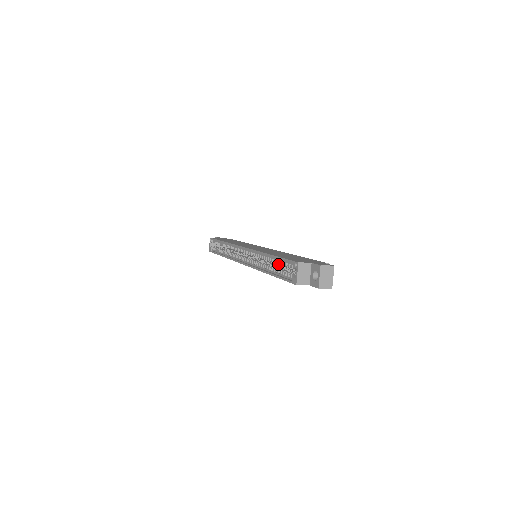
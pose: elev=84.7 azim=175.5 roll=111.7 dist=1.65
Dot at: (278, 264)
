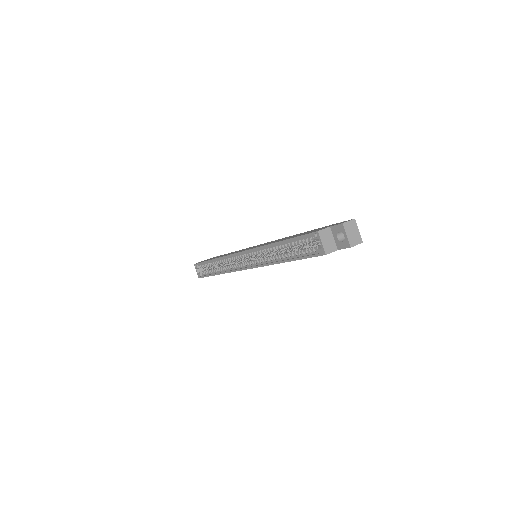
Dot at: (290, 248)
